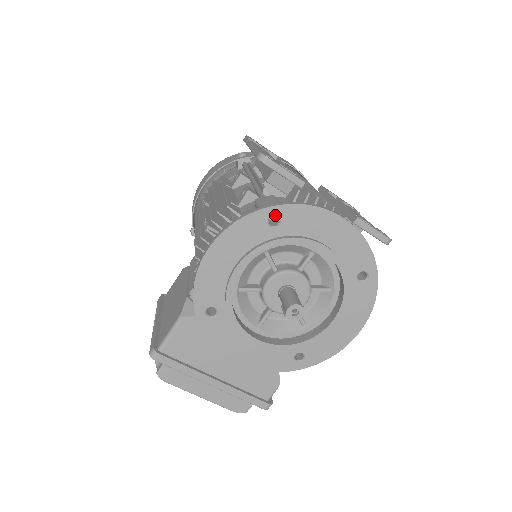
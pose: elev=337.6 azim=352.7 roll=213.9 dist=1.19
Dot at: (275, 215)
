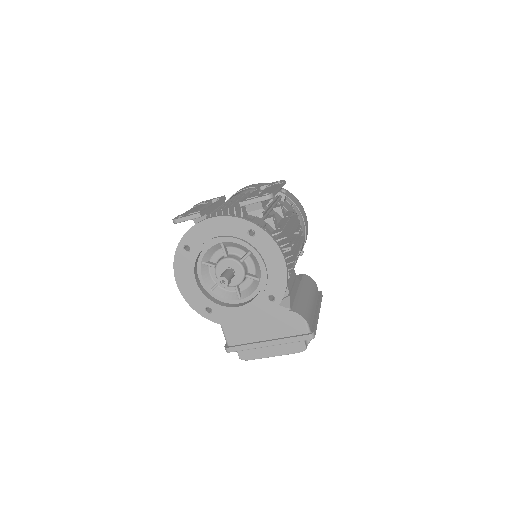
Dot at: (184, 246)
